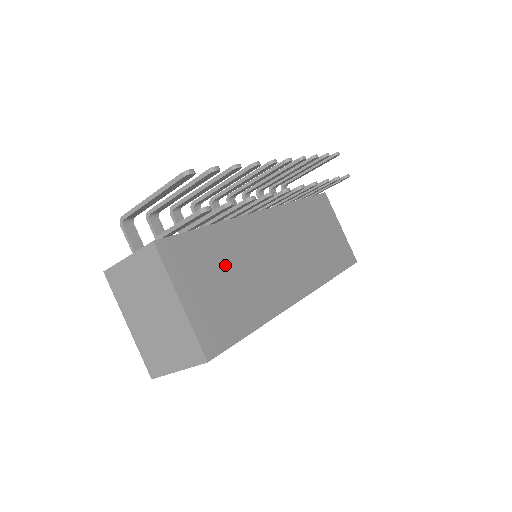
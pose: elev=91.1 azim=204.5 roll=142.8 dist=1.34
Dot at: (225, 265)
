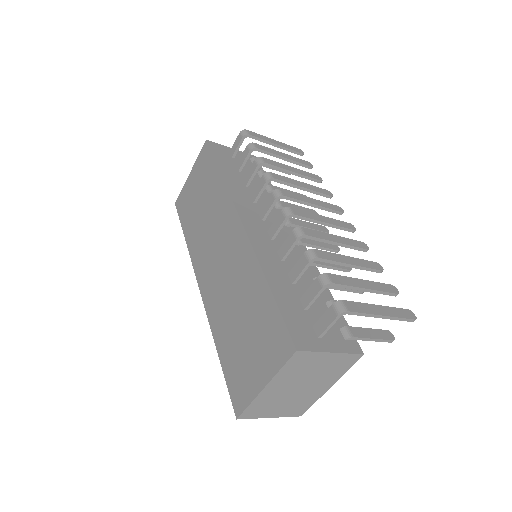
Dot at: occluded
